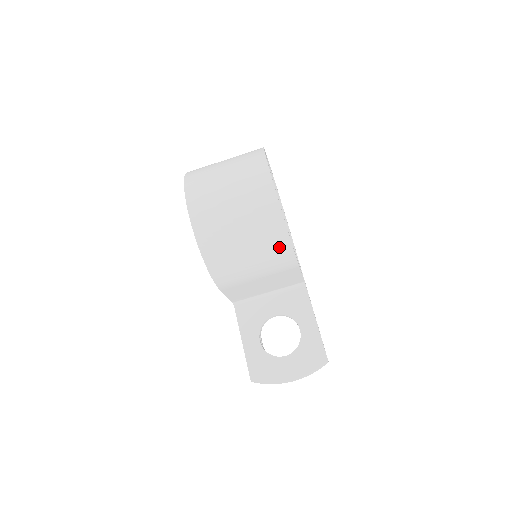
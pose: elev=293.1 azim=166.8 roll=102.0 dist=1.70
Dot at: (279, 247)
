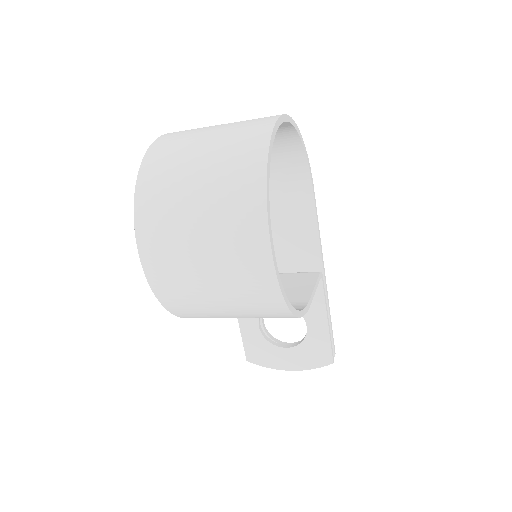
Dot at: (279, 317)
